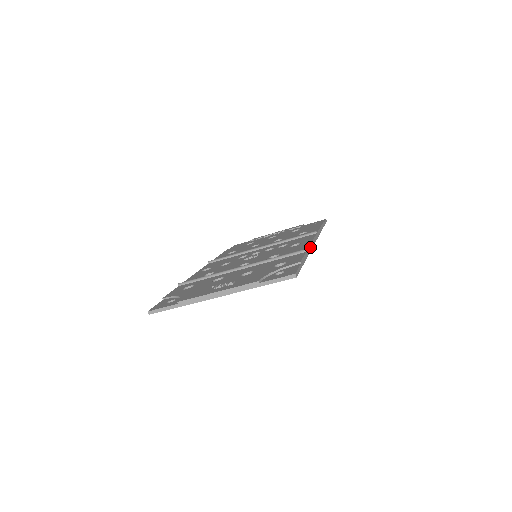
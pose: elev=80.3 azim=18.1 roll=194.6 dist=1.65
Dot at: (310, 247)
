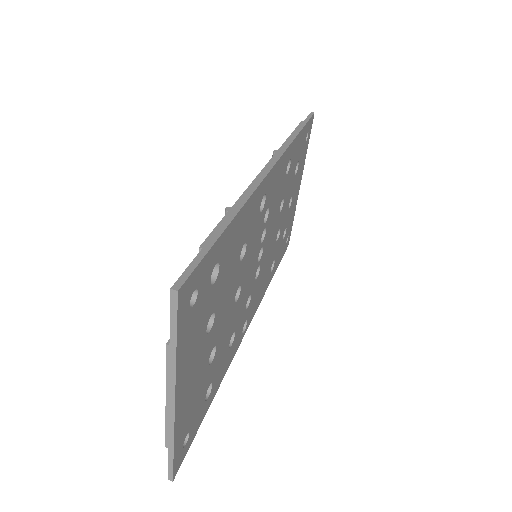
Dot at: (248, 191)
